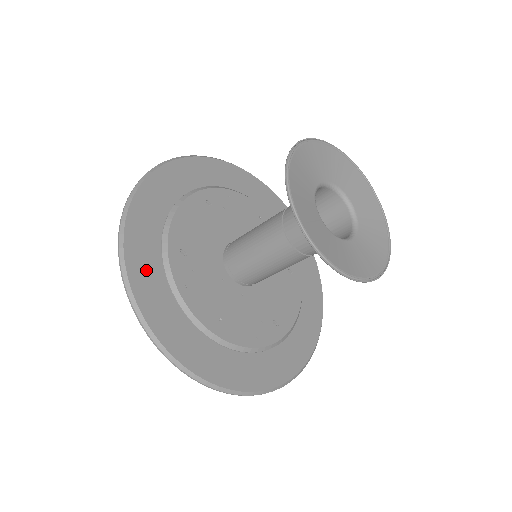
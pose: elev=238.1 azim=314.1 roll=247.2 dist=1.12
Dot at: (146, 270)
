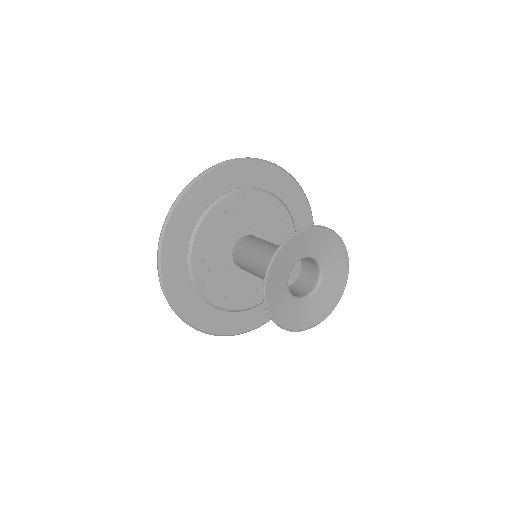
Dot at: (176, 278)
